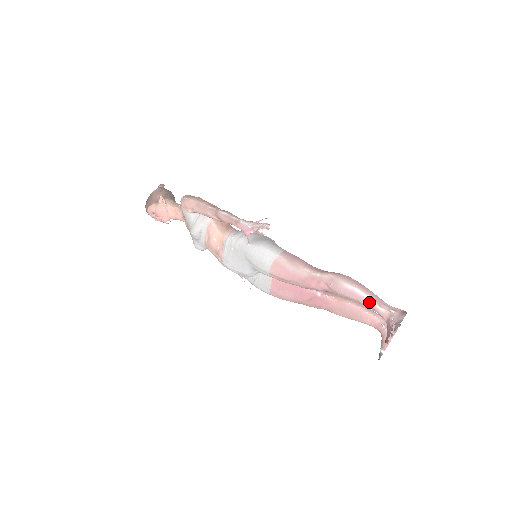
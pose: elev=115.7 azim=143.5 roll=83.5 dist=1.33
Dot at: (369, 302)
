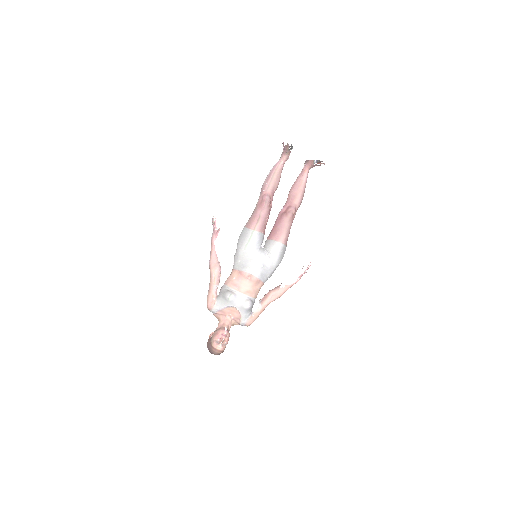
Dot at: (274, 167)
